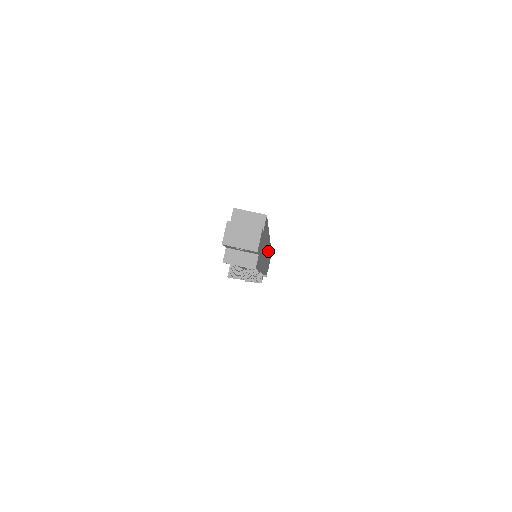
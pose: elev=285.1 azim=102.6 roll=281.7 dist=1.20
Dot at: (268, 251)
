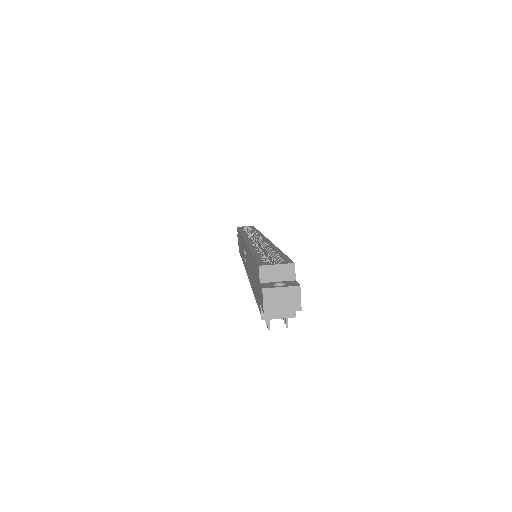
Dot at: occluded
